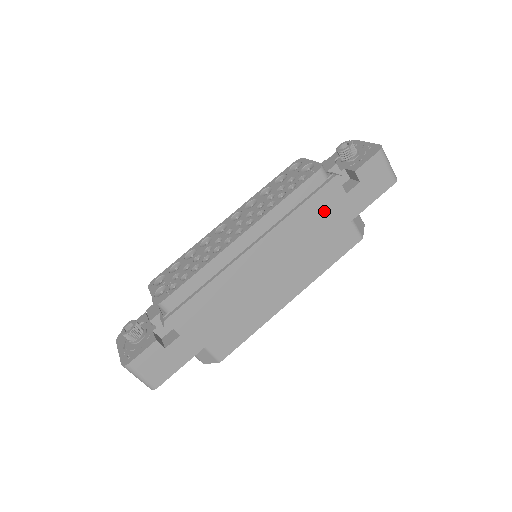
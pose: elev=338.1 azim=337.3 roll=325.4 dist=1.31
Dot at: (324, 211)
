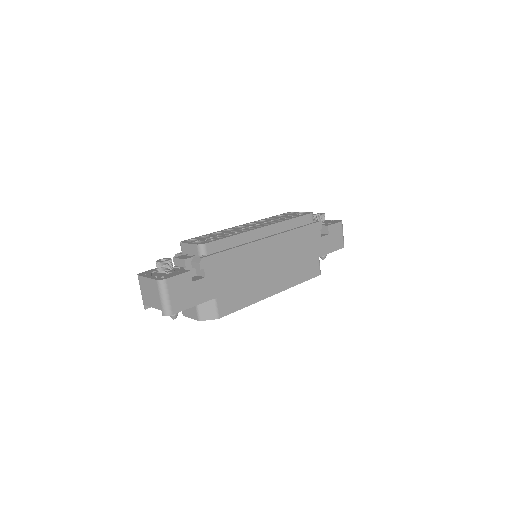
Dot at: (308, 240)
